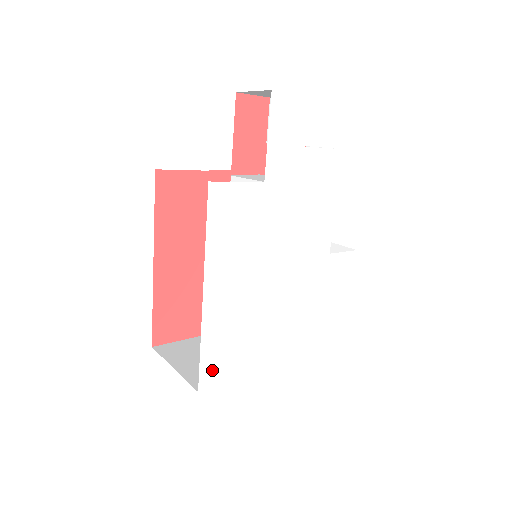
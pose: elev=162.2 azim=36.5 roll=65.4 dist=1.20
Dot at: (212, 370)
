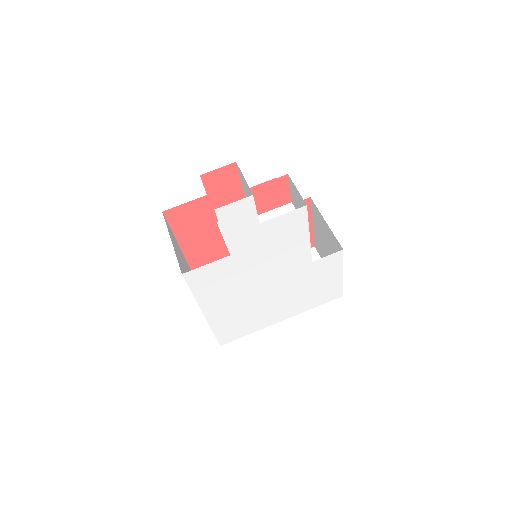
Dot at: (227, 337)
